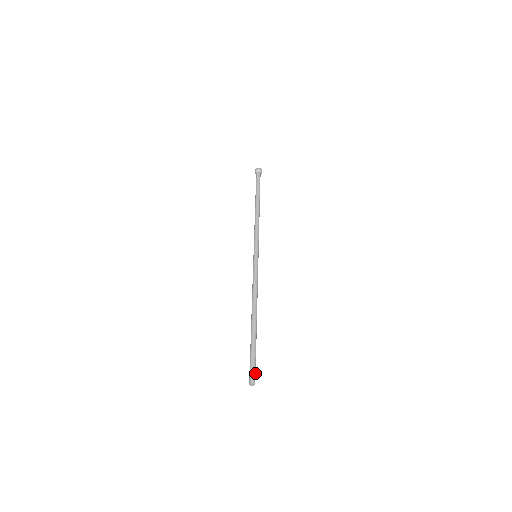
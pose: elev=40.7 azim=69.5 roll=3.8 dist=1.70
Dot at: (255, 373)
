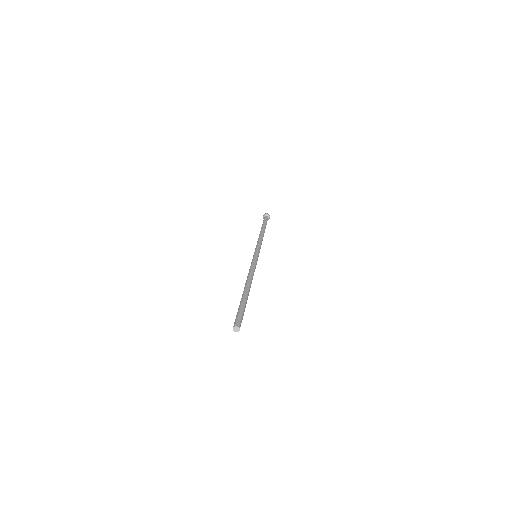
Dot at: (241, 321)
